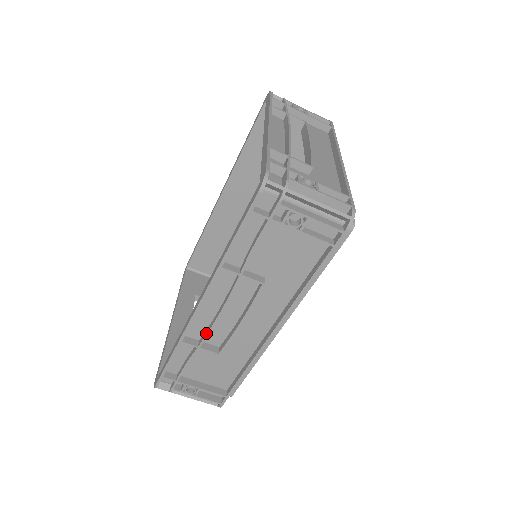
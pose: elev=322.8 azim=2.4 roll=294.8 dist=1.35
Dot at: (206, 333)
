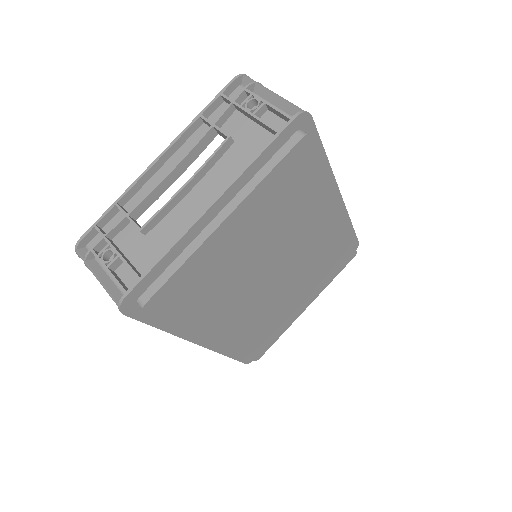
Dot at: occluded
